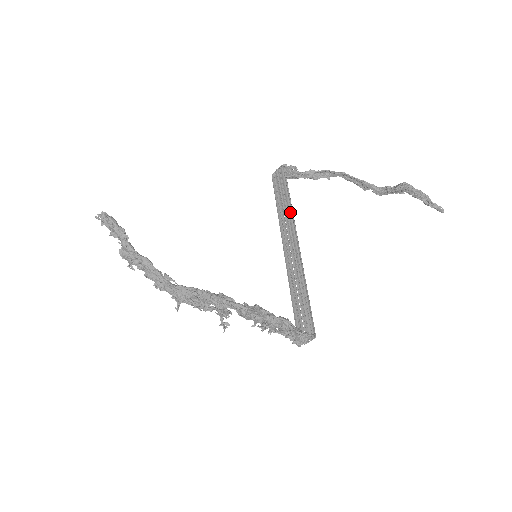
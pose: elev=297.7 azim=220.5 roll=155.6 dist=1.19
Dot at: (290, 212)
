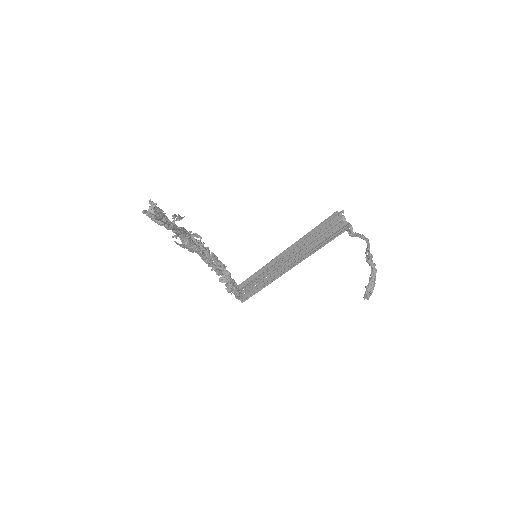
Dot at: (307, 252)
